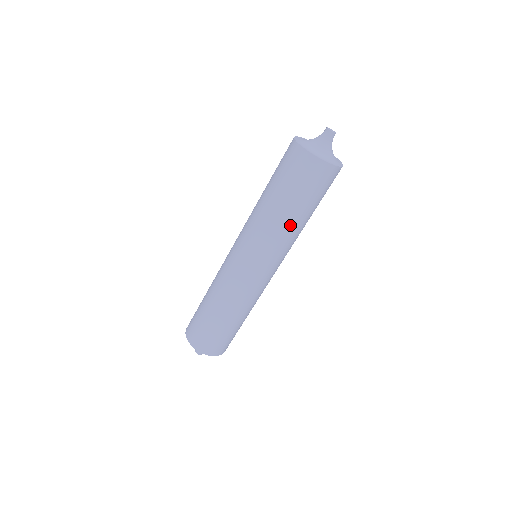
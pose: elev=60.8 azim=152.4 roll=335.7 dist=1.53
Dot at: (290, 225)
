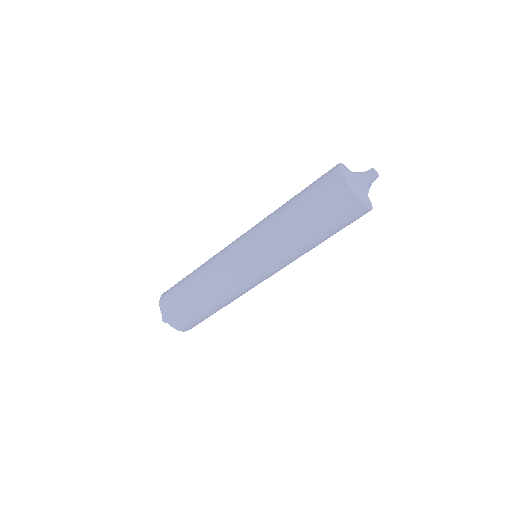
Dot at: occluded
